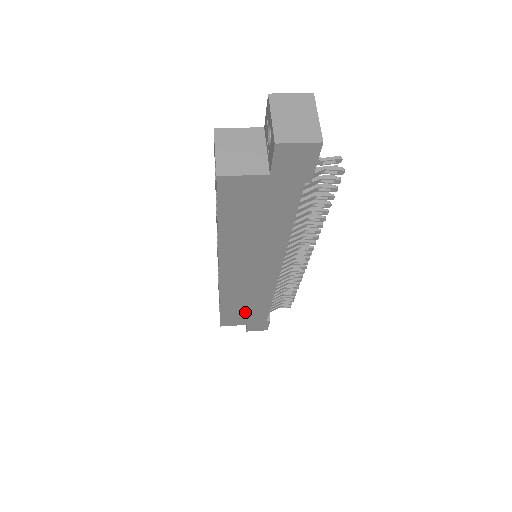
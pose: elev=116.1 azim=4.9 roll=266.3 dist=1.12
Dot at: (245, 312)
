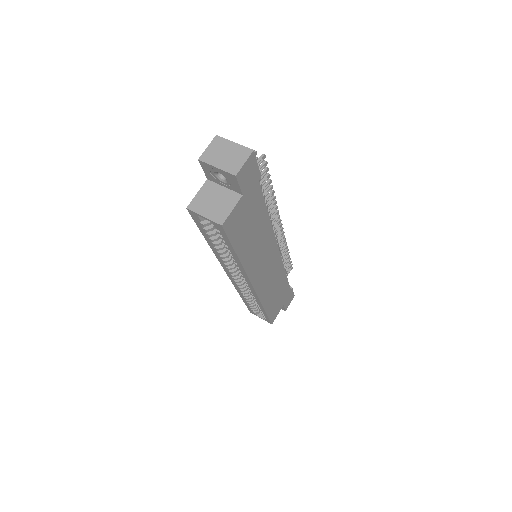
Dot at: (278, 297)
